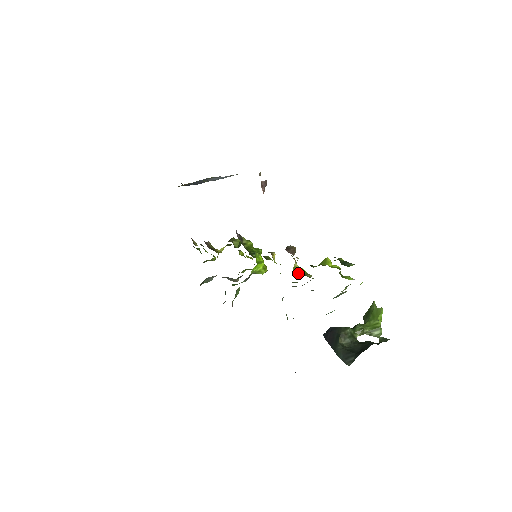
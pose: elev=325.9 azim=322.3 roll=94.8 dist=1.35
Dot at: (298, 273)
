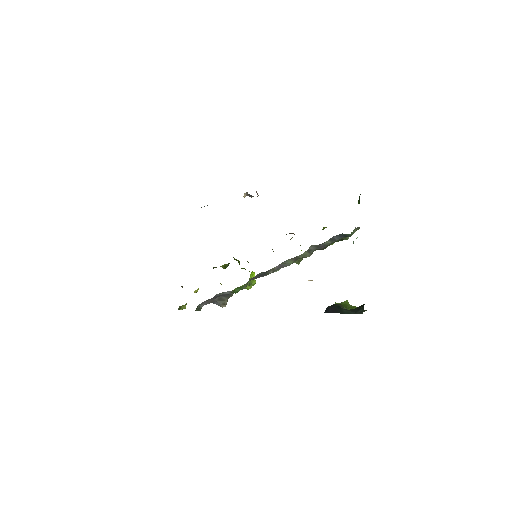
Dot at: occluded
